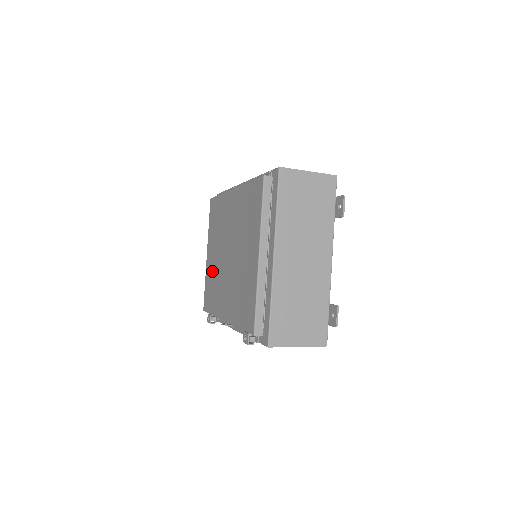
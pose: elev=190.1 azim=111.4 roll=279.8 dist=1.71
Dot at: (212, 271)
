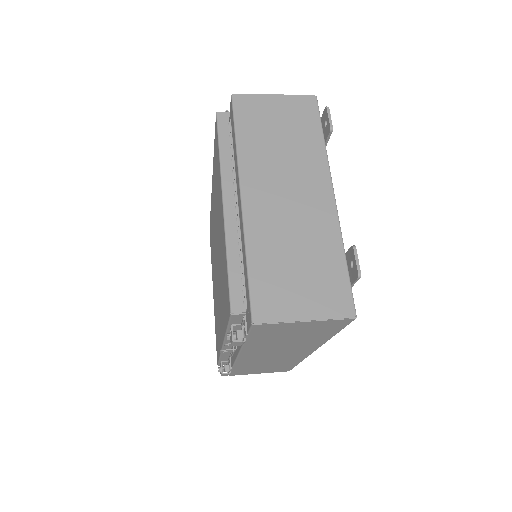
Dot at: (215, 303)
